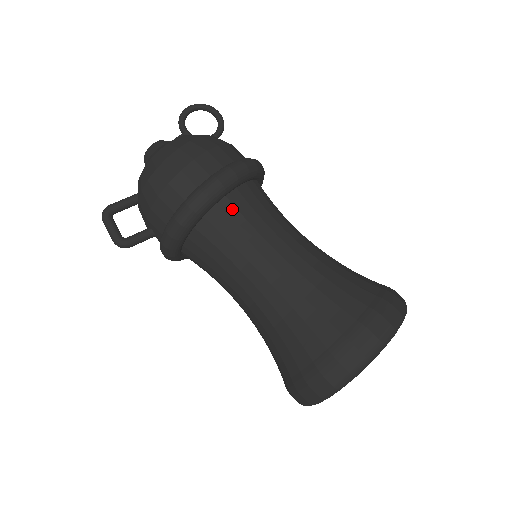
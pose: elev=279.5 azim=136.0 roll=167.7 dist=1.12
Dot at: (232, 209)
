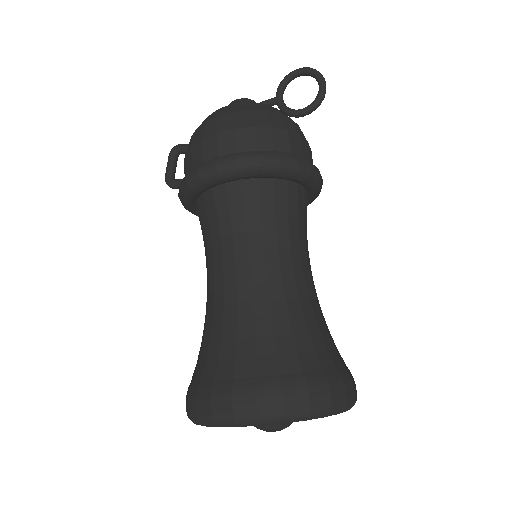
Dot at: (224, 199)
